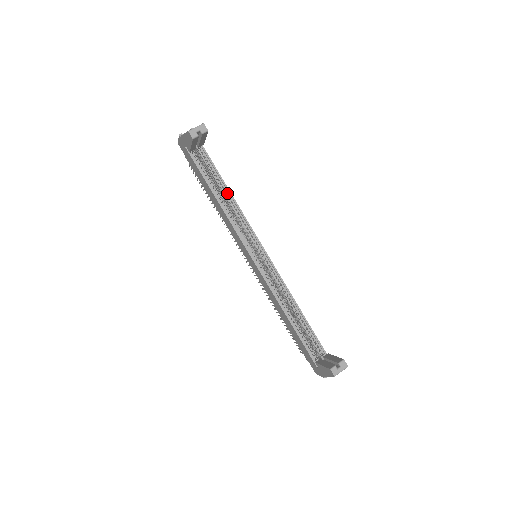
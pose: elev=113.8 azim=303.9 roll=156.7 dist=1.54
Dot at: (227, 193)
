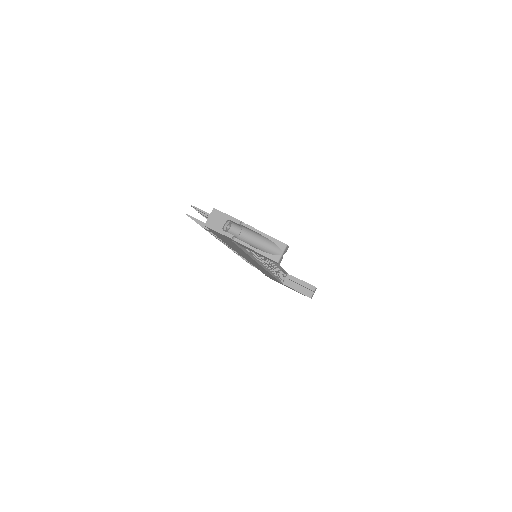
Dot at: occluded
